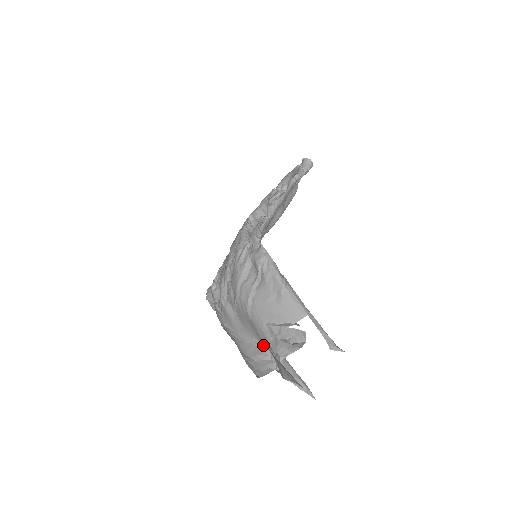
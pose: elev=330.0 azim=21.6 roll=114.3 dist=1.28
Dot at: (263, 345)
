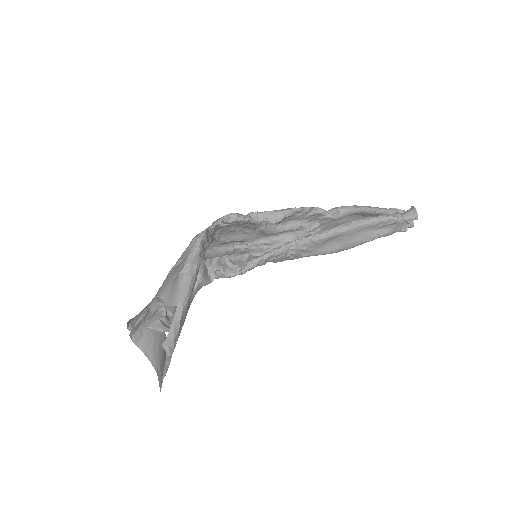
Dot at: occluded
